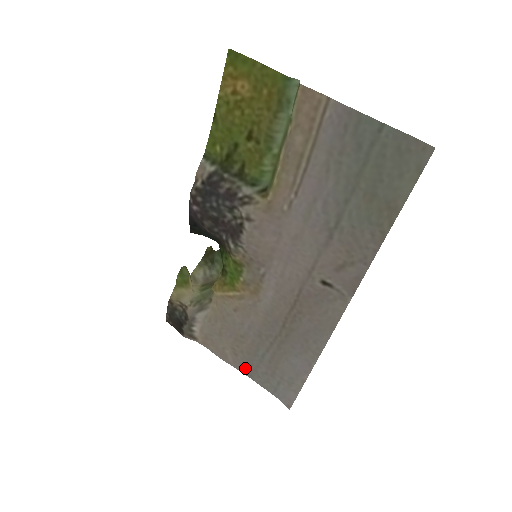
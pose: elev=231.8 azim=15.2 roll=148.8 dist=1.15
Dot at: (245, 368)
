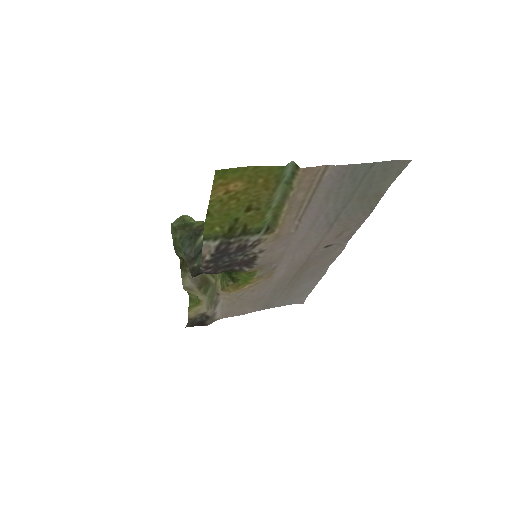
Dot at: (263, 308)
